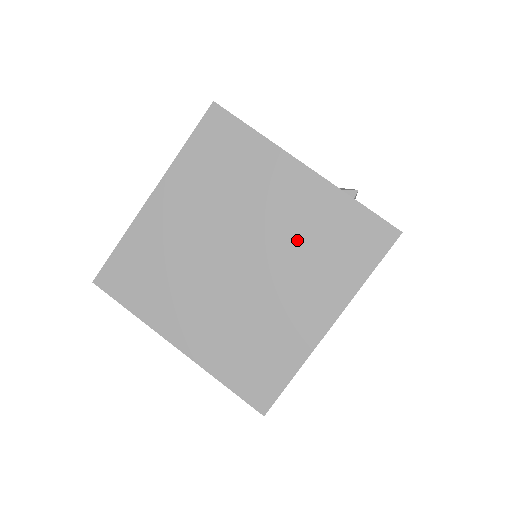
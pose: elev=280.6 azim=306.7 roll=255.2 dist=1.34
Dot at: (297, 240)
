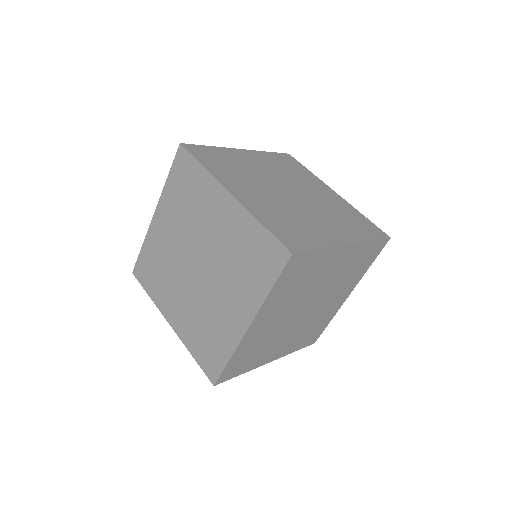
Dot at: (329, 207)
